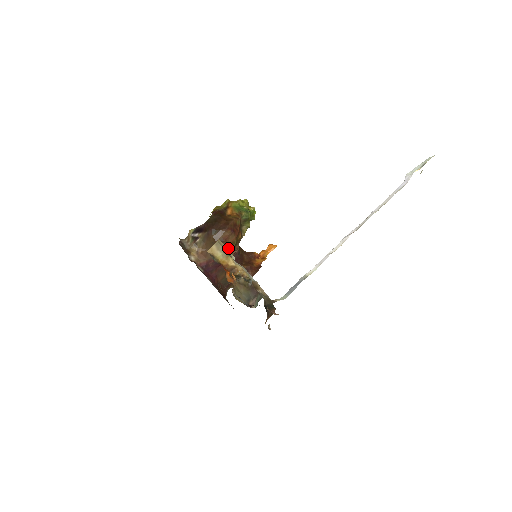
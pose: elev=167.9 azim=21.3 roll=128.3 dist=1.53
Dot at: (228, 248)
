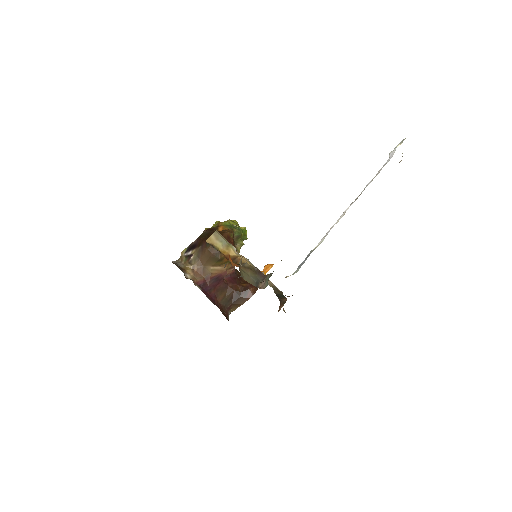
Dot at: (224, 262)
